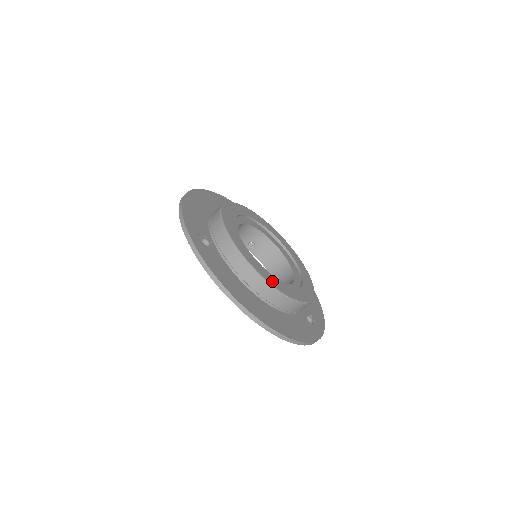
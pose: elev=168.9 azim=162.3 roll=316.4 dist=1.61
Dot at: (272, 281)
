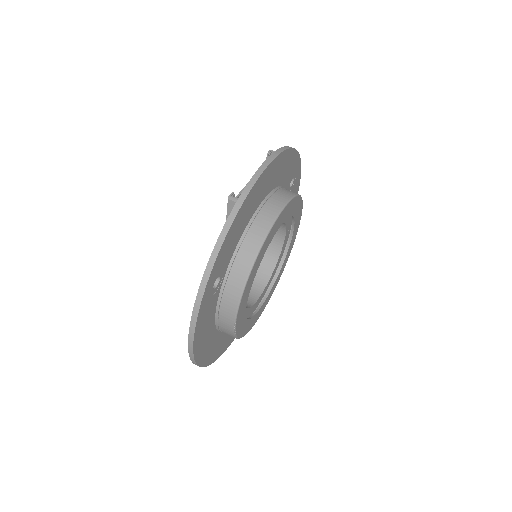
Dot at: (241, 329)
